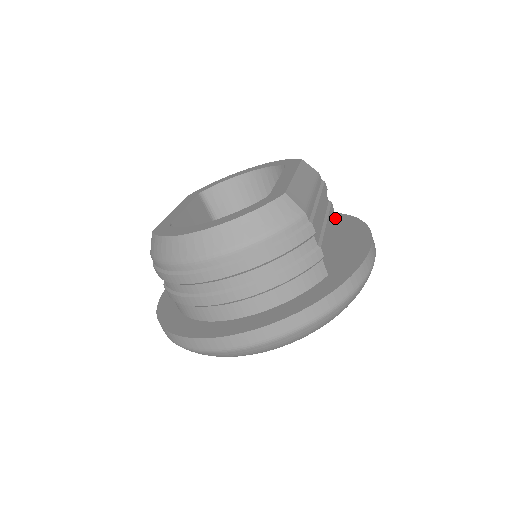
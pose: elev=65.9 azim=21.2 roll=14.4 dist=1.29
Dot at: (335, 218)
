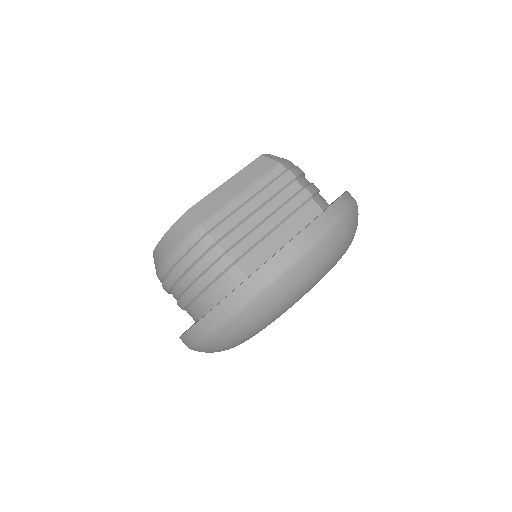
Dot at: occluded
